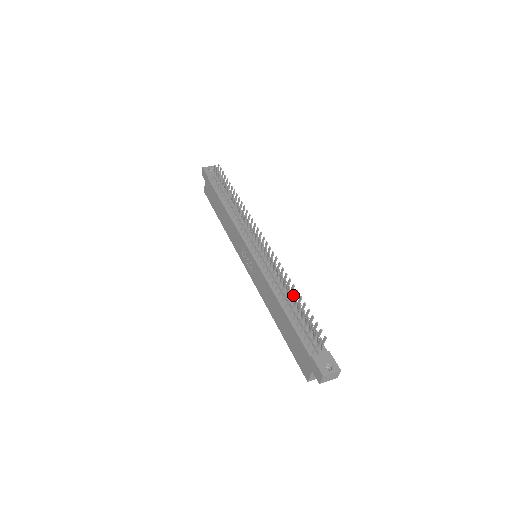
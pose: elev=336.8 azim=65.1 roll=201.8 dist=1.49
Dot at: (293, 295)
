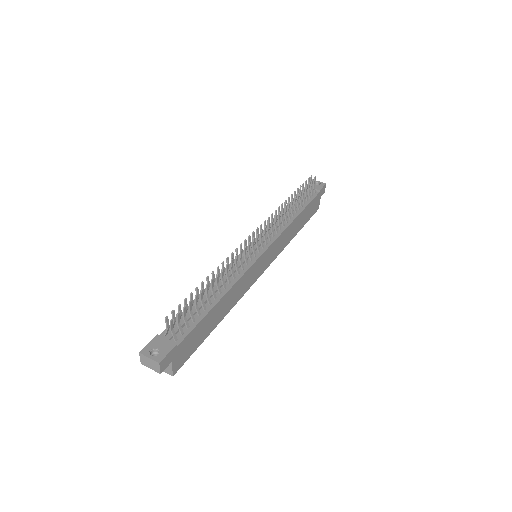
Dot at: (226, 292)
